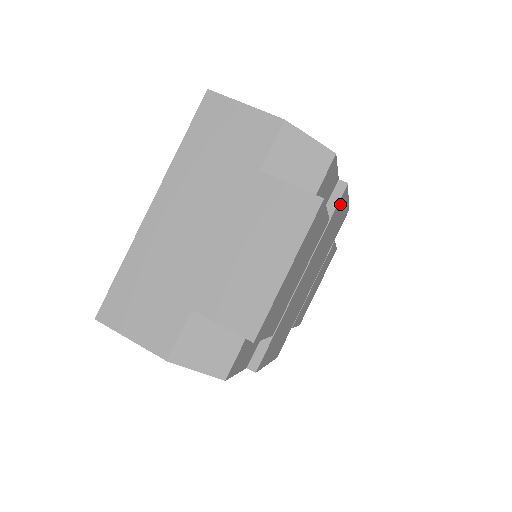
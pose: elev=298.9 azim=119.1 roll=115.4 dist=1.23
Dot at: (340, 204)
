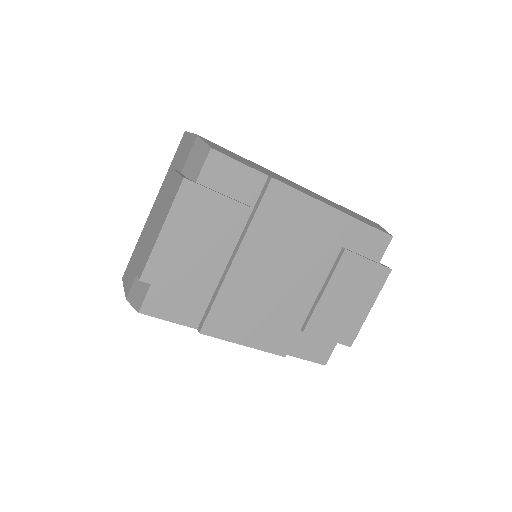
Dot at: (279, 198)
